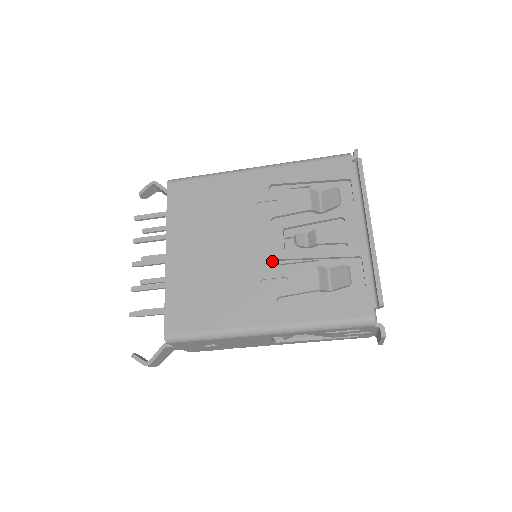
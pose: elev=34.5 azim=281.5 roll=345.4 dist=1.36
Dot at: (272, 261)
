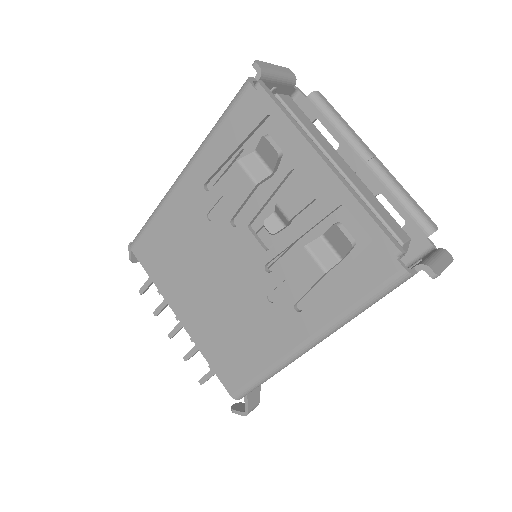
Dot at: (262, 270)
